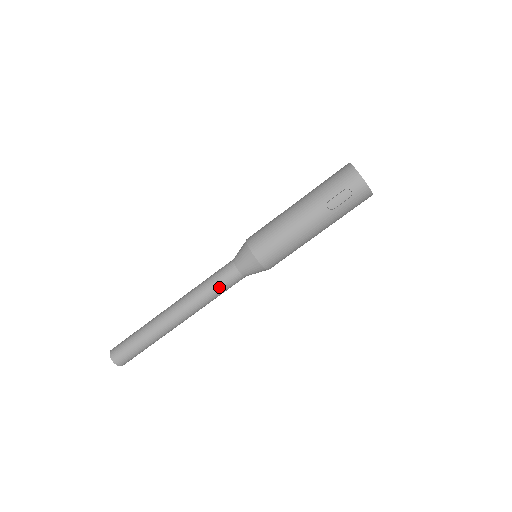
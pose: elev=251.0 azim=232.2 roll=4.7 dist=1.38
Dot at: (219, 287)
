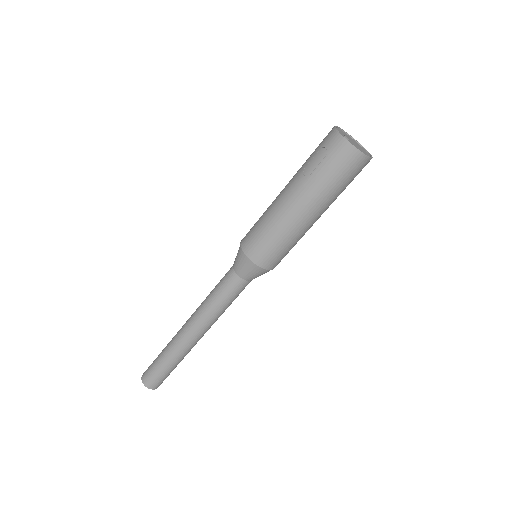
Dot at: (218, 291)
